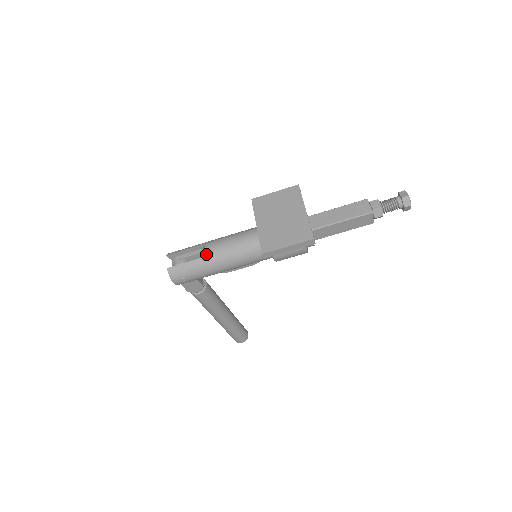
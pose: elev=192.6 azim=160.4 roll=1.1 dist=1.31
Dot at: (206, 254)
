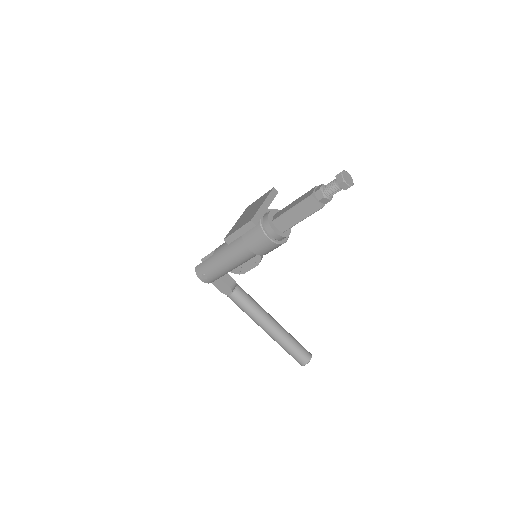
Dot at: (214, 253)
